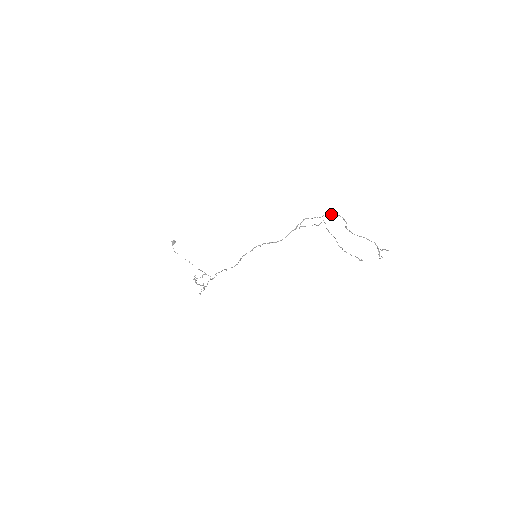
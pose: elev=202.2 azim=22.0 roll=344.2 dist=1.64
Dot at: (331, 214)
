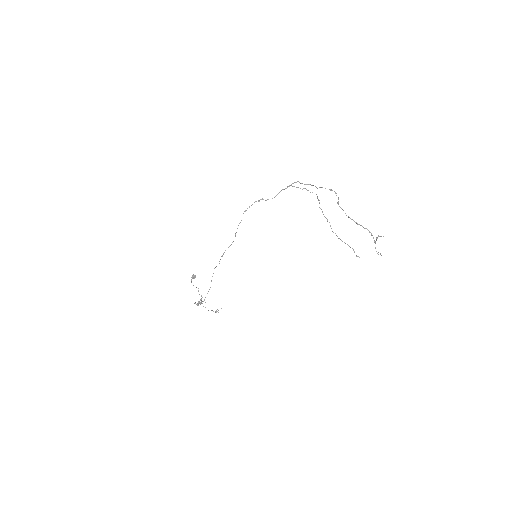
Dot at: occluded
